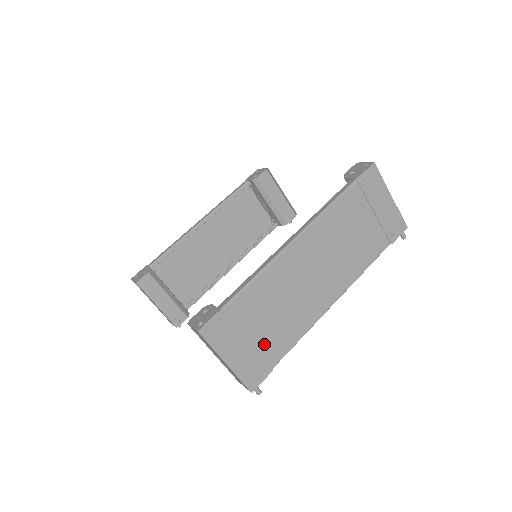
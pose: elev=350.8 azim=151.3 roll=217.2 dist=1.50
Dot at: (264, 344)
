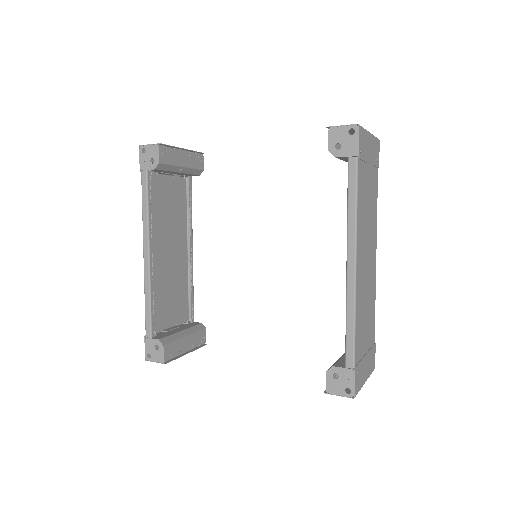
Dot at: (369, 341)
